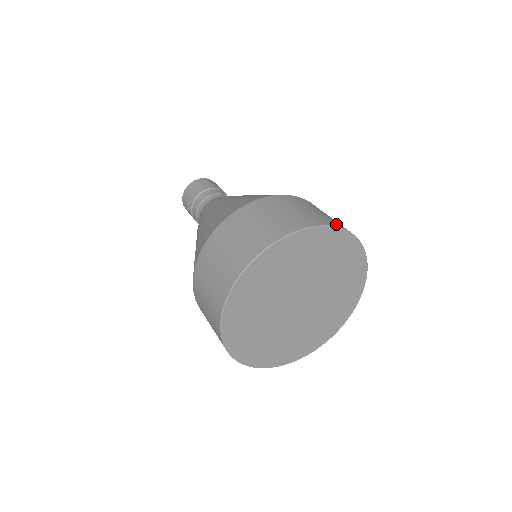
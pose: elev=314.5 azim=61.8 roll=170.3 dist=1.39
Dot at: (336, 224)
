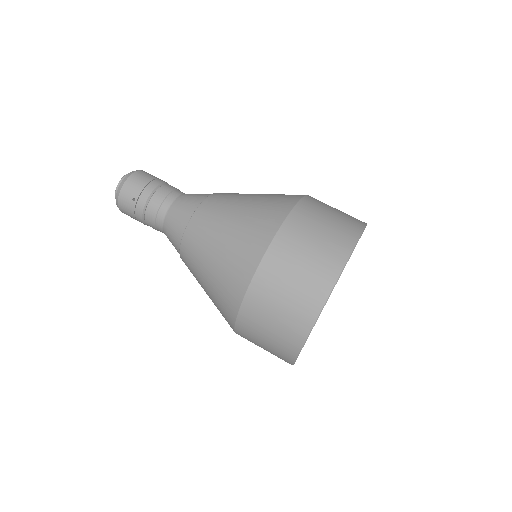
Dot at: occluded
